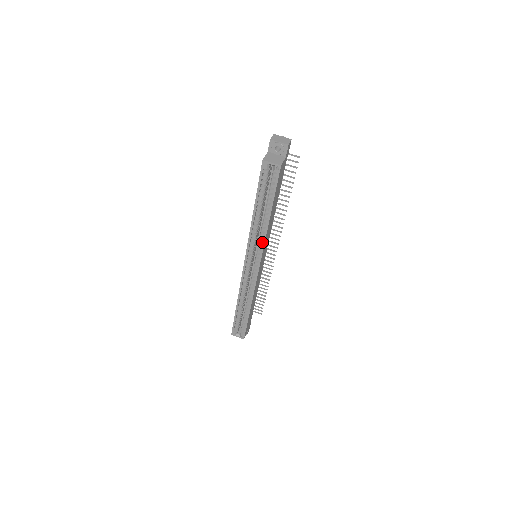
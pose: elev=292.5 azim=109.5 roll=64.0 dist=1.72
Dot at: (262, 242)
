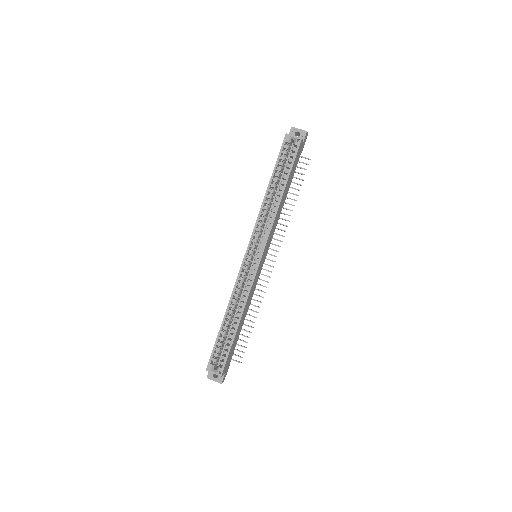
Dot at: (270, 226)
